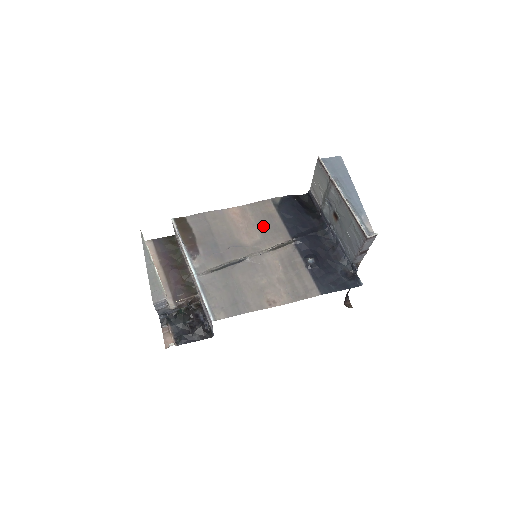
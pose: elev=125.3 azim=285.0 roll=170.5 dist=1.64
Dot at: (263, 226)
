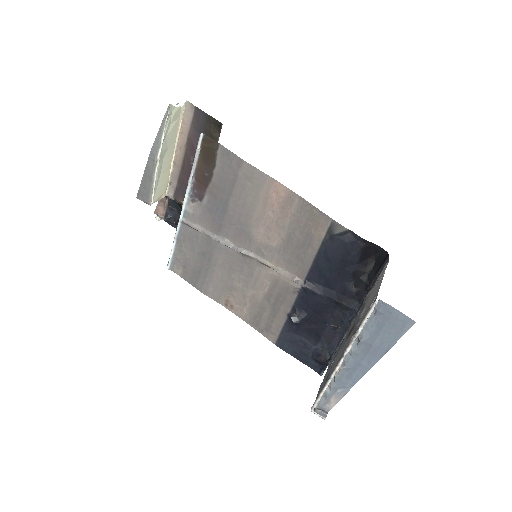
Dot at: (291, 238)
